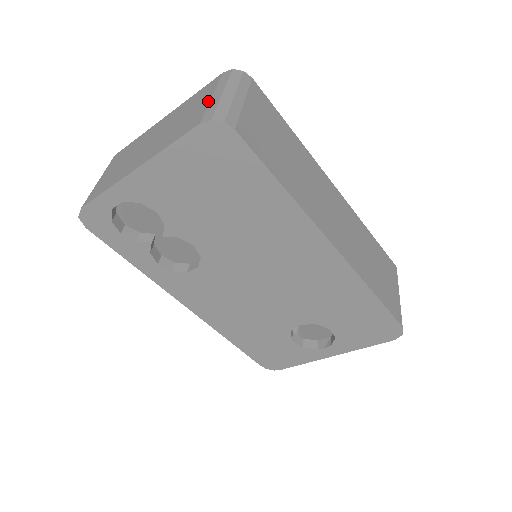
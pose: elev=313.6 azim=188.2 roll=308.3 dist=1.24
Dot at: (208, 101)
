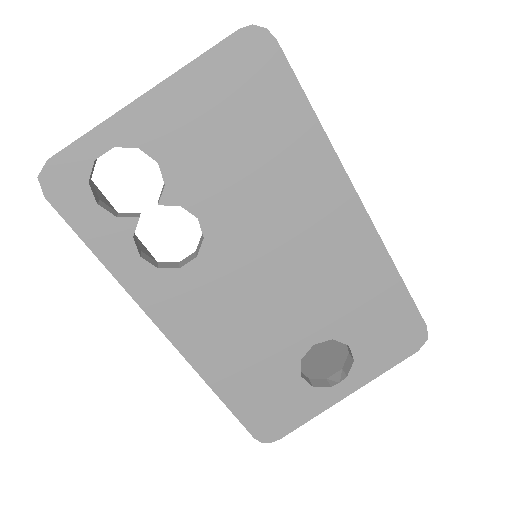
Dot at: occluded
